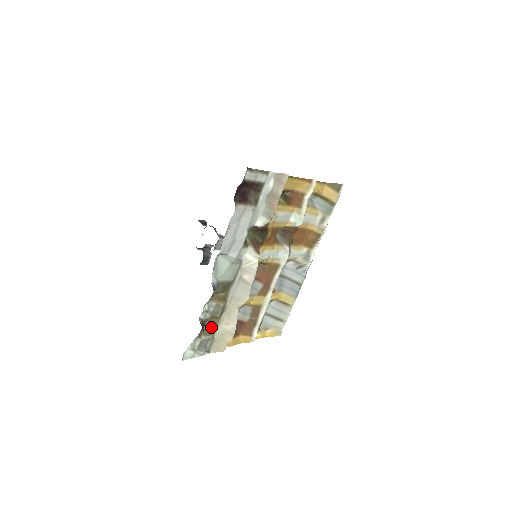
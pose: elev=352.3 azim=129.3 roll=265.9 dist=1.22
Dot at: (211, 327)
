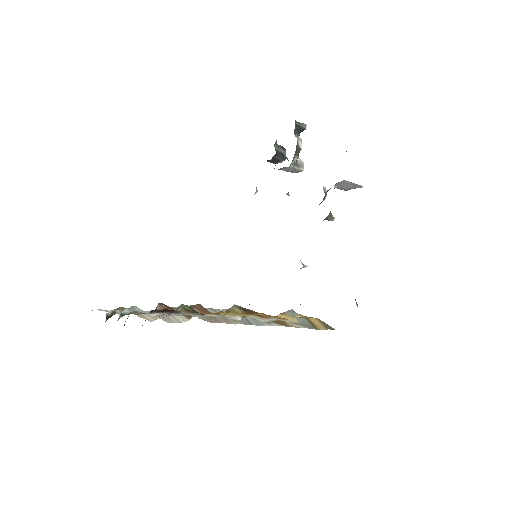
Dot at: occluded
